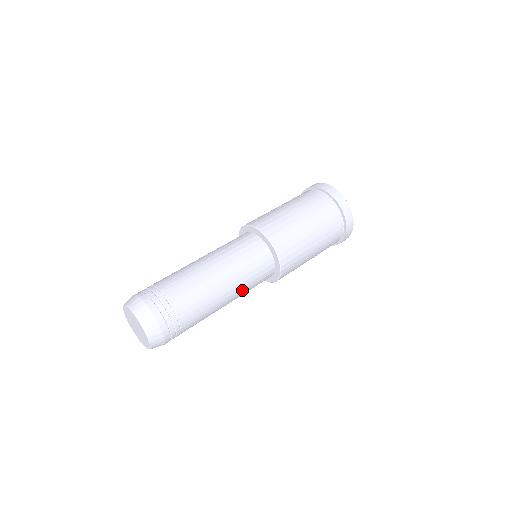
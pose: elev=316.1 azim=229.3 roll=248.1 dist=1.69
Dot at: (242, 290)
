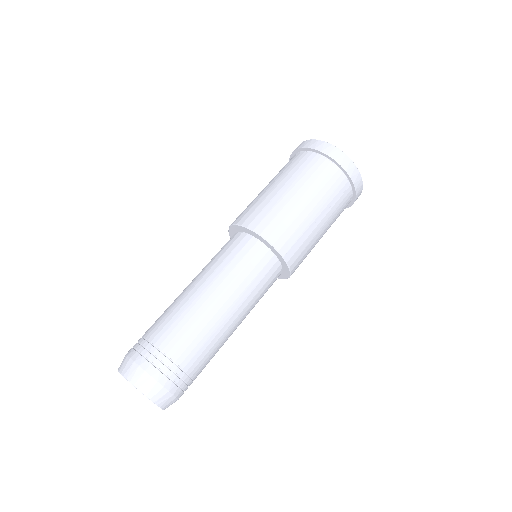
Dot at: (250, 305)
